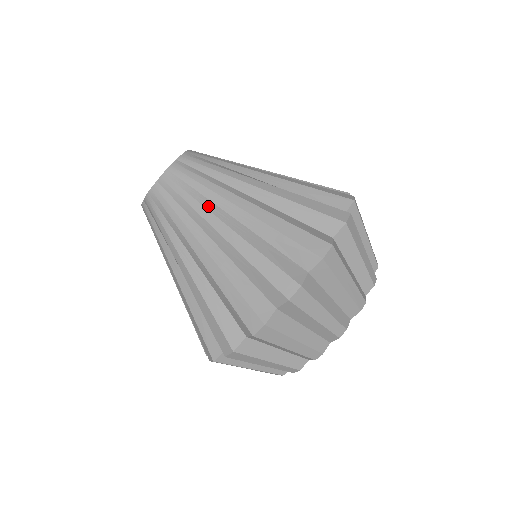
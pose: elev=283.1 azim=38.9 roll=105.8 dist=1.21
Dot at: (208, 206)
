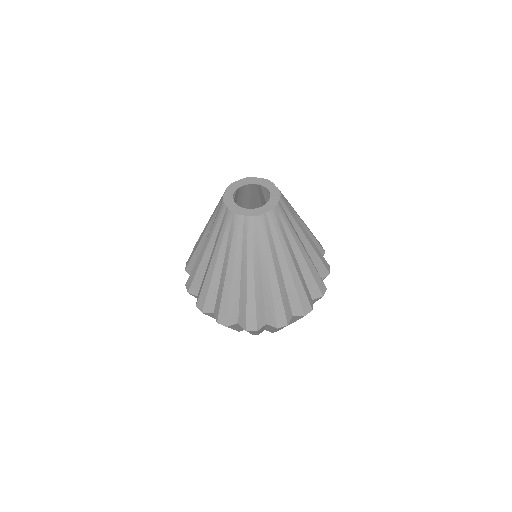
Dot at: (255, 258)
